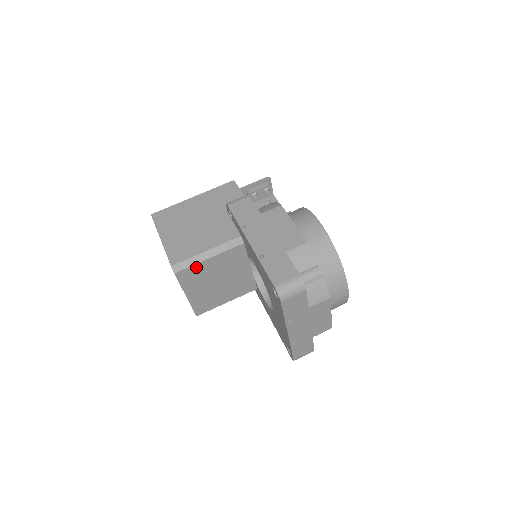
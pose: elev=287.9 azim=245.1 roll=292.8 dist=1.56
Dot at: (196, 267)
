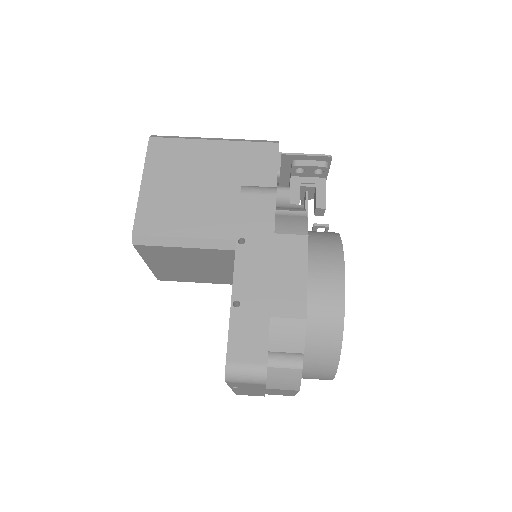
Dot at: (165, 248)
